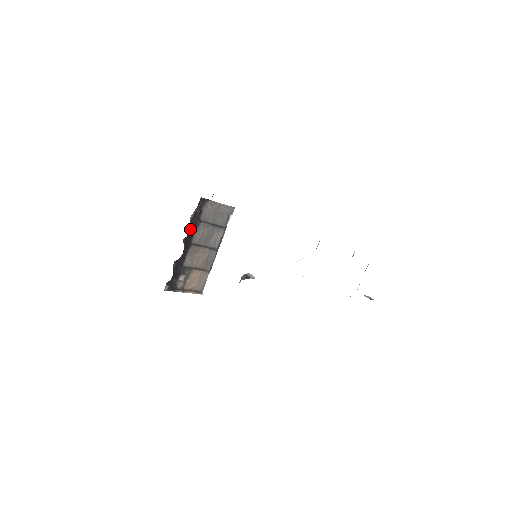
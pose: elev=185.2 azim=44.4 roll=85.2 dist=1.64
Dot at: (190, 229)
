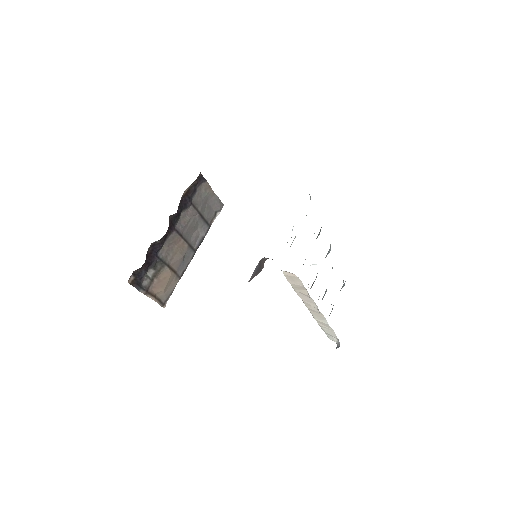
Dot at: (179, 207)
